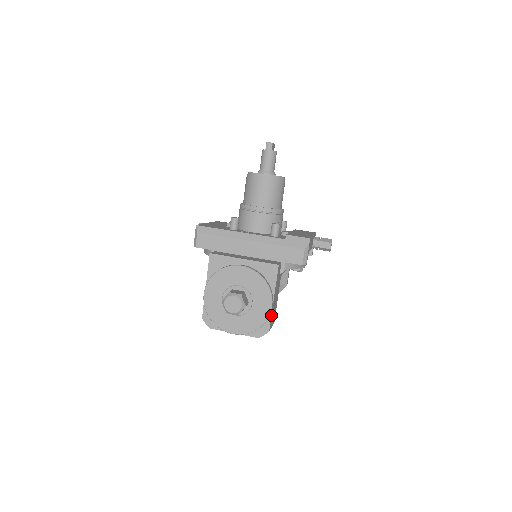
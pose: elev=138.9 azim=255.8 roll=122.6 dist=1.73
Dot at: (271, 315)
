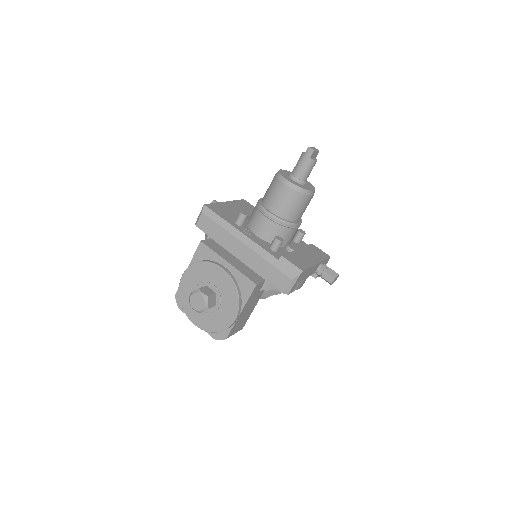
Dot at: (233, 326)
